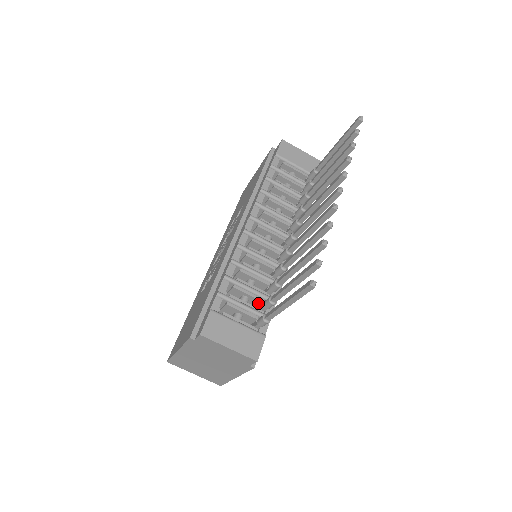
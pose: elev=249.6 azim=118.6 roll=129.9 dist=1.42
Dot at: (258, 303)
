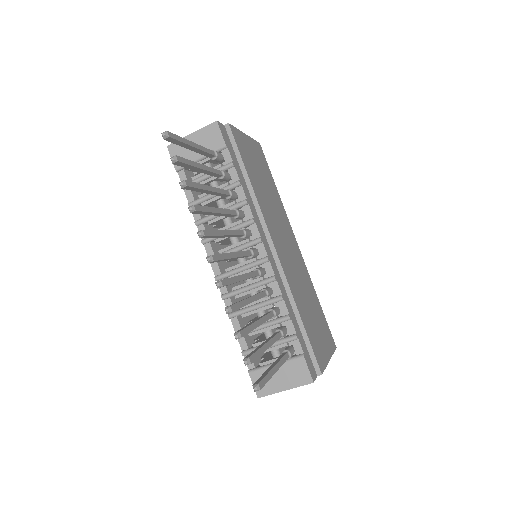
Dot at: occluded
